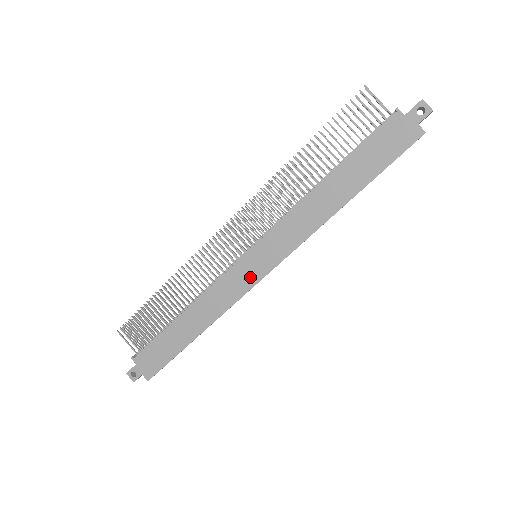
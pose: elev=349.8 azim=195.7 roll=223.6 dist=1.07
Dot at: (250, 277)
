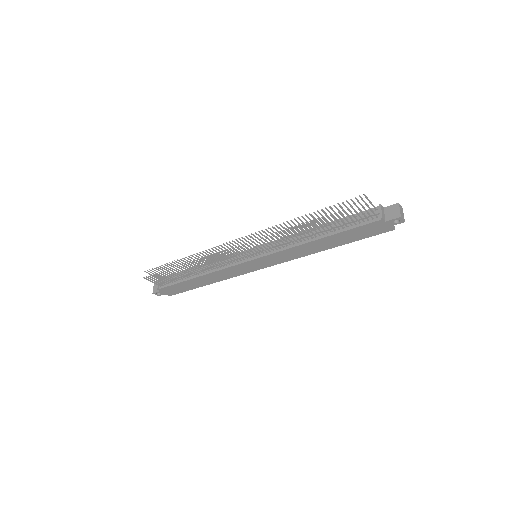
Dot at: (251, 268)
